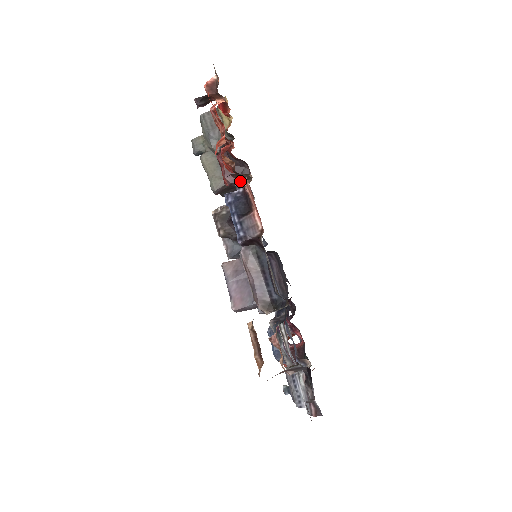
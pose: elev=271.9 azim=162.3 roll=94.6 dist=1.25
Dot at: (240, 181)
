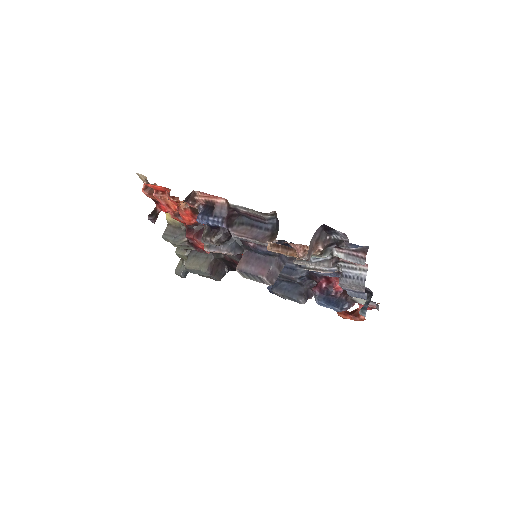
Dot at: (198, 205)
